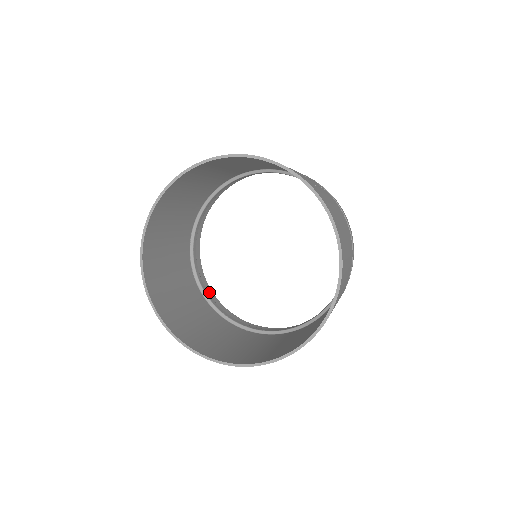
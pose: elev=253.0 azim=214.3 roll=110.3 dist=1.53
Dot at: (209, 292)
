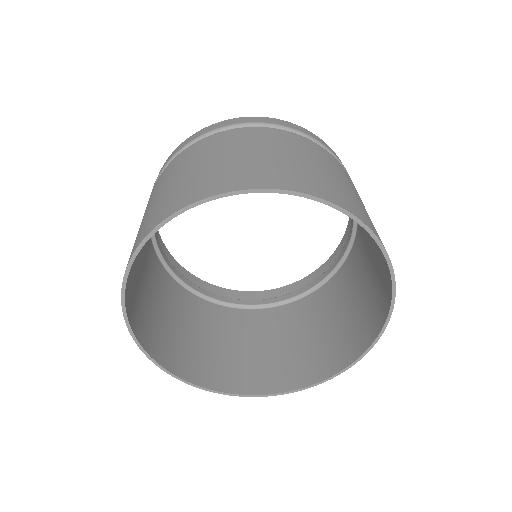
Dot at: occluded
